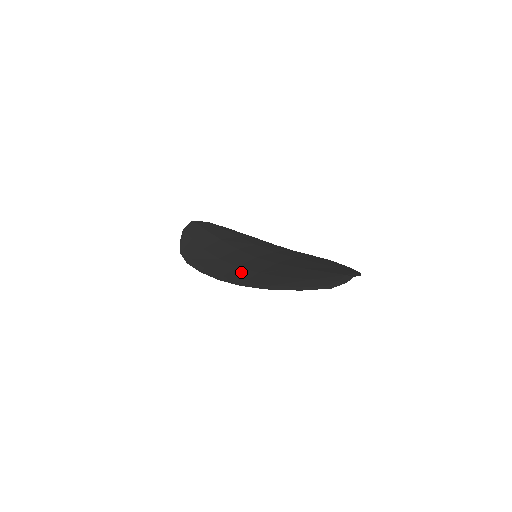
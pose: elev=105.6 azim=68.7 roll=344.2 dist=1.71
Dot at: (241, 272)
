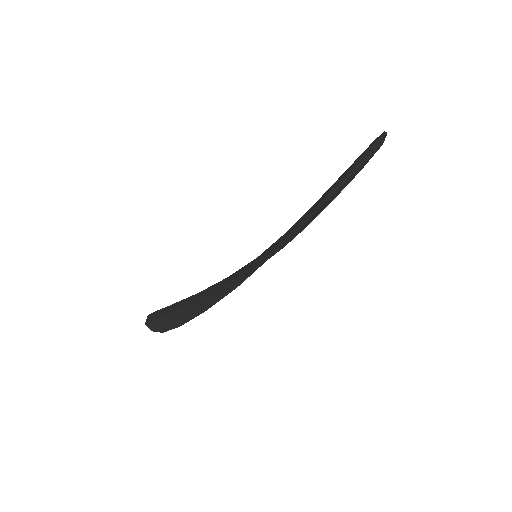
Dot at: (257, 261)
